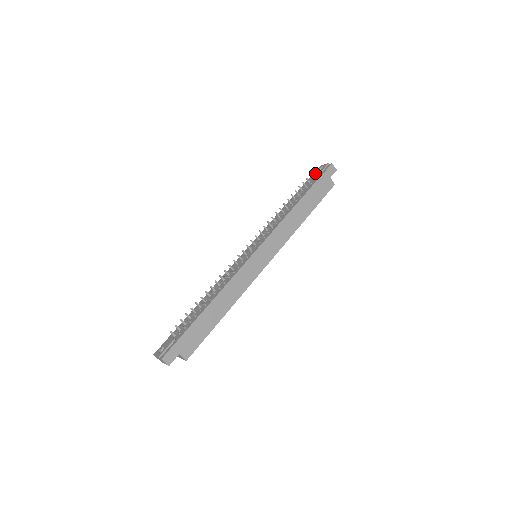
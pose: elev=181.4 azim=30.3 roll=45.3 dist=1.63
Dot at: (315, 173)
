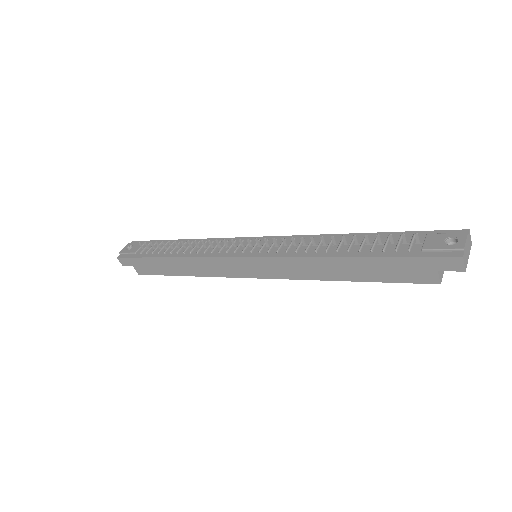
Dot at: (434, 237)
